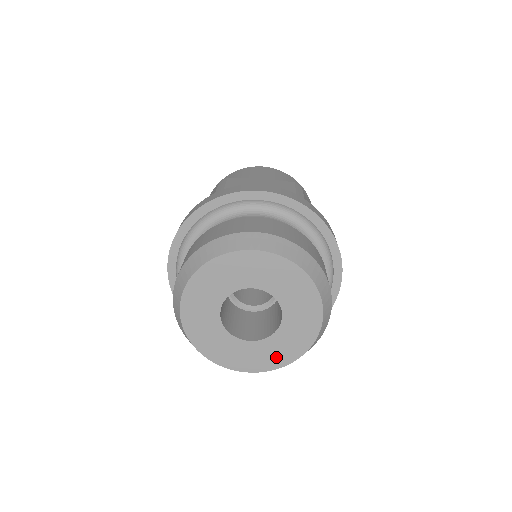
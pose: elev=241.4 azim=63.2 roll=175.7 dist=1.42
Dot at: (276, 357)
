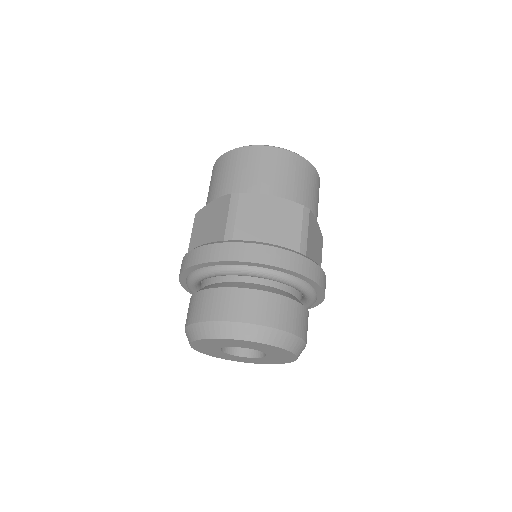
Dot at: (258, 362)
